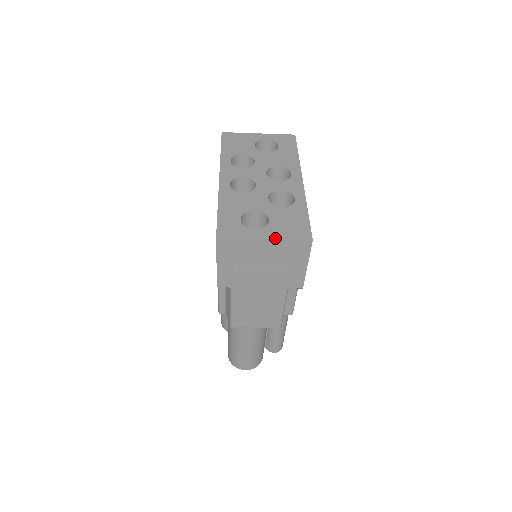
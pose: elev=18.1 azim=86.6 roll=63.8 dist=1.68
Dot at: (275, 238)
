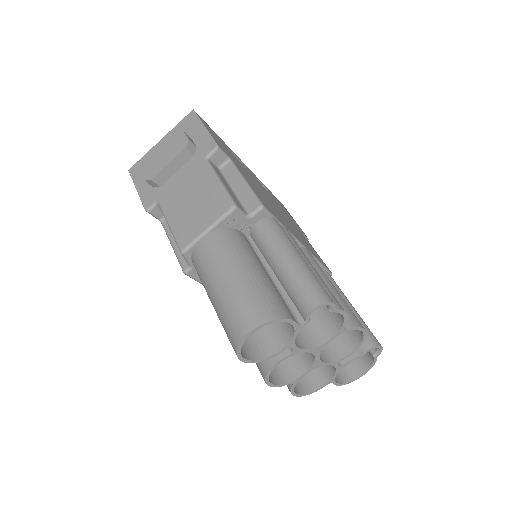
Dot at: (168, 135)
